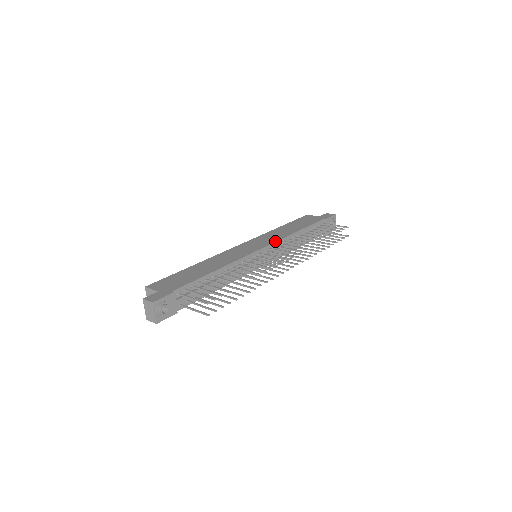
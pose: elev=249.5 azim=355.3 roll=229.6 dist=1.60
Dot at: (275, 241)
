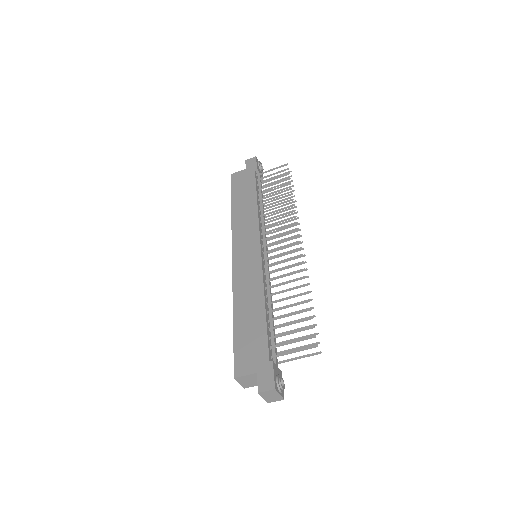
Dot at: (258, 229)
